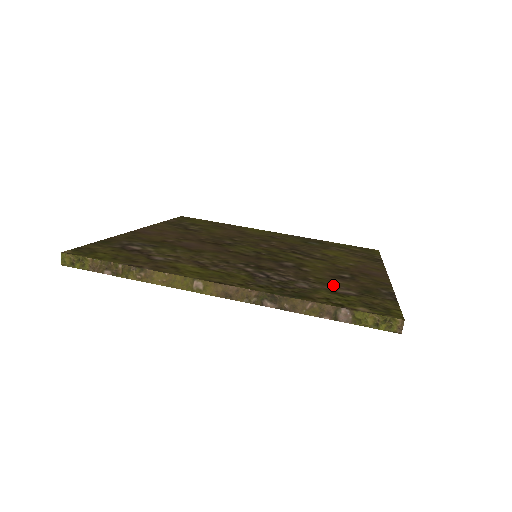
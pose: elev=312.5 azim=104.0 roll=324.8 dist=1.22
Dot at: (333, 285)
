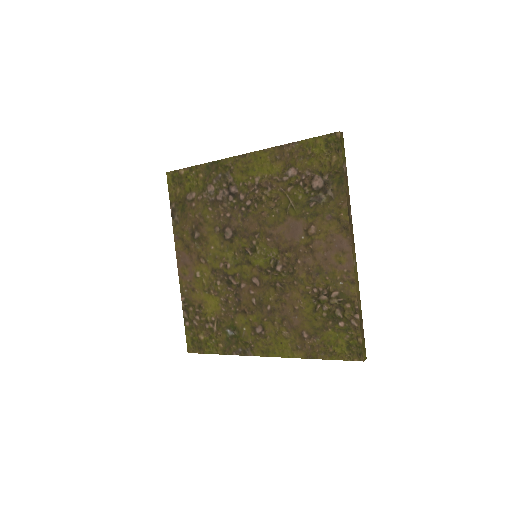
Dot at: occluded
